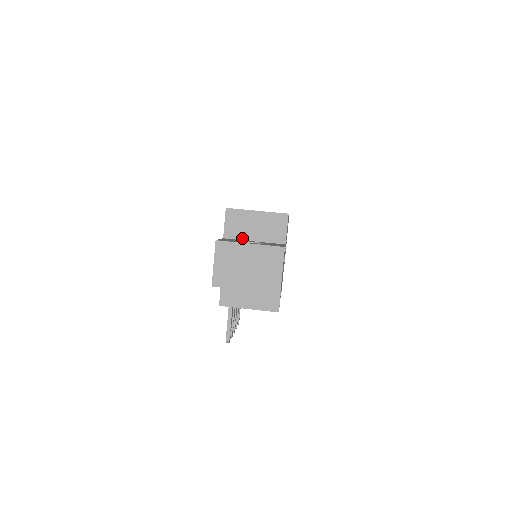
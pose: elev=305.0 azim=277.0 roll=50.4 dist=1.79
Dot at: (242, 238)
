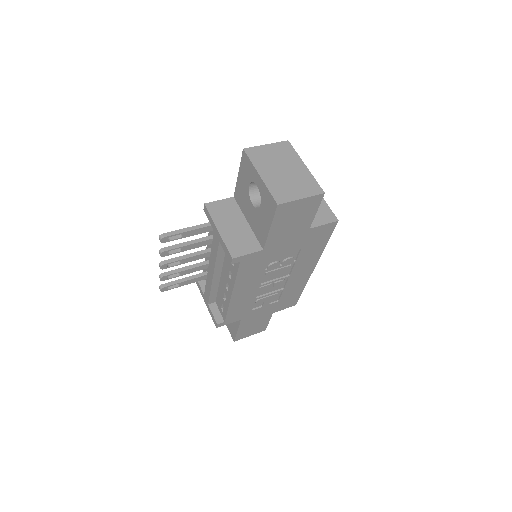
Dot at: occluded
